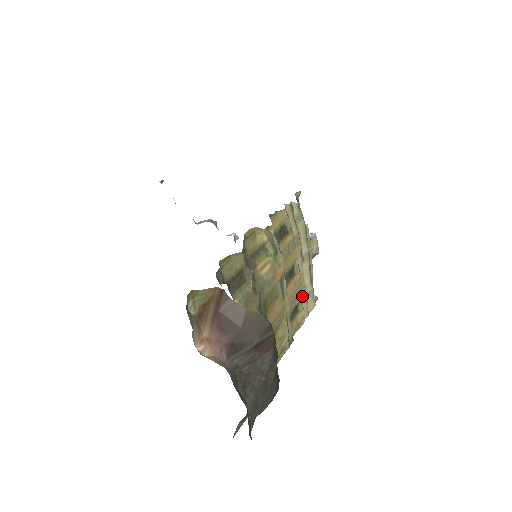
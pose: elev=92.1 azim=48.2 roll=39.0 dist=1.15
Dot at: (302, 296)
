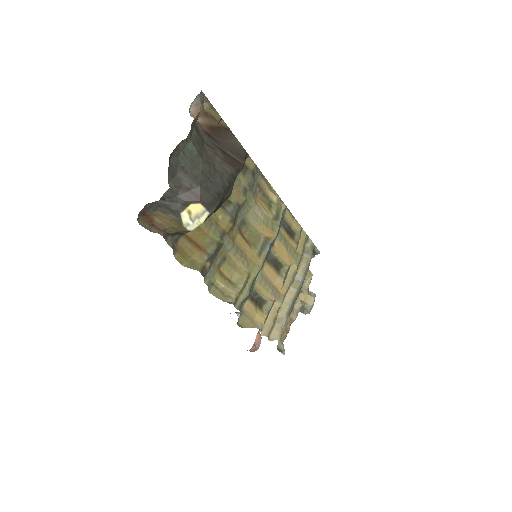
Dot at: (273, 301)
